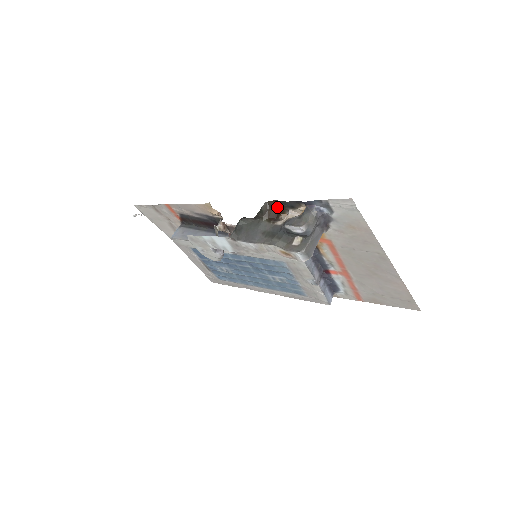
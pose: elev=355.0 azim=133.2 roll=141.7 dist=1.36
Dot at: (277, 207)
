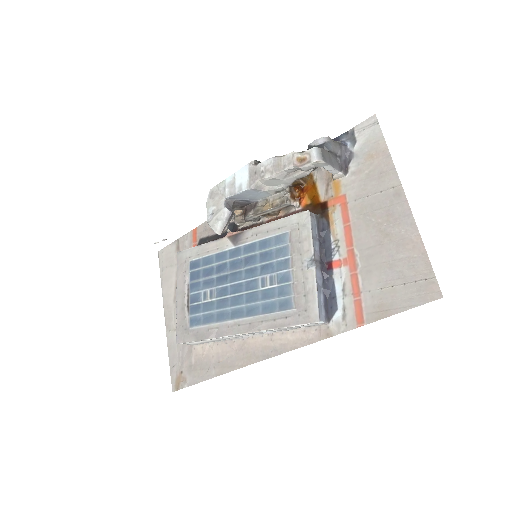
Dot at: occluded
